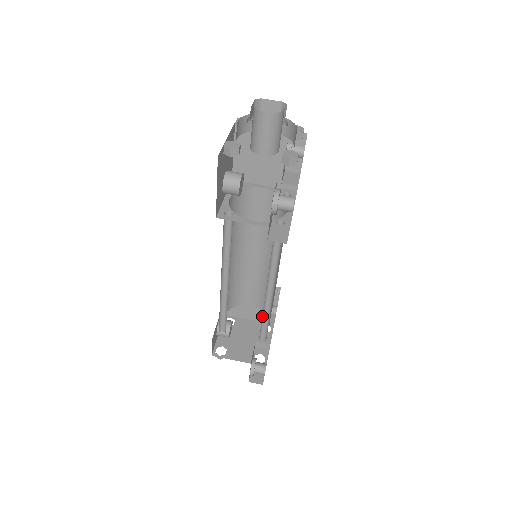
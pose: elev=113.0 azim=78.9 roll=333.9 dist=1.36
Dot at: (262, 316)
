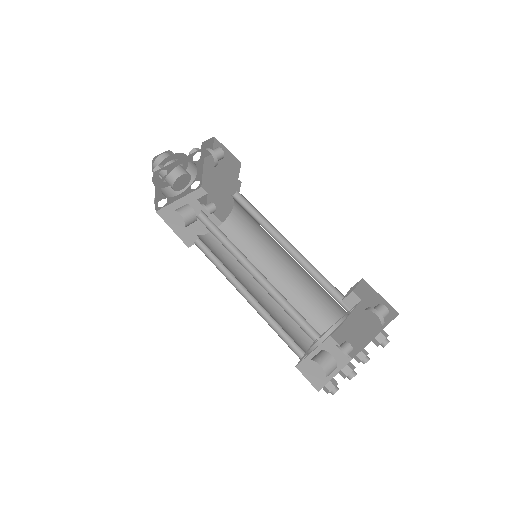
Dot at: occluded
